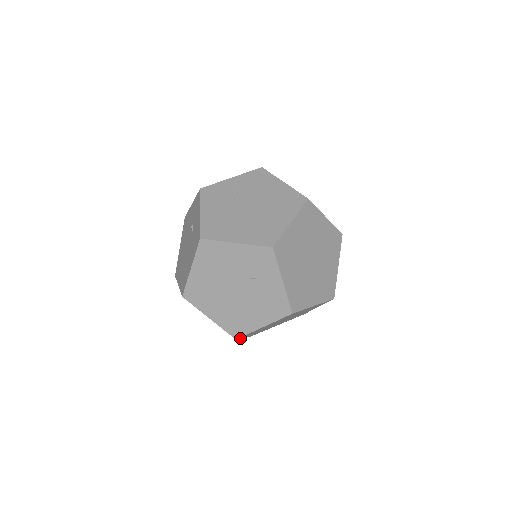
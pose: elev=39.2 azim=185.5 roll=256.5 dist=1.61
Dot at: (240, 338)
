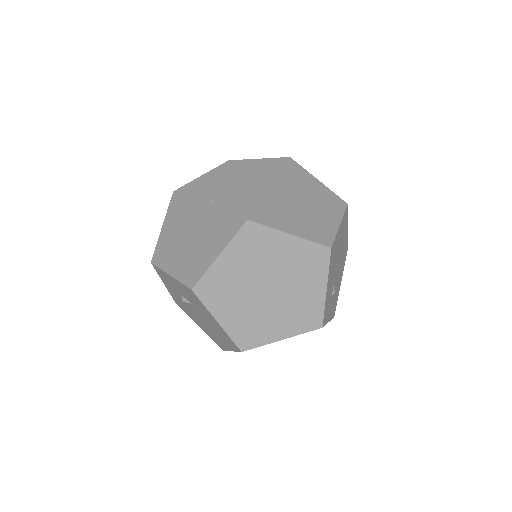
Dot at: (205, 305)
